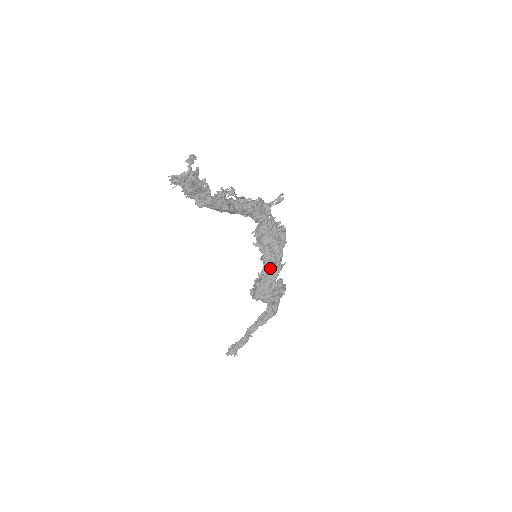
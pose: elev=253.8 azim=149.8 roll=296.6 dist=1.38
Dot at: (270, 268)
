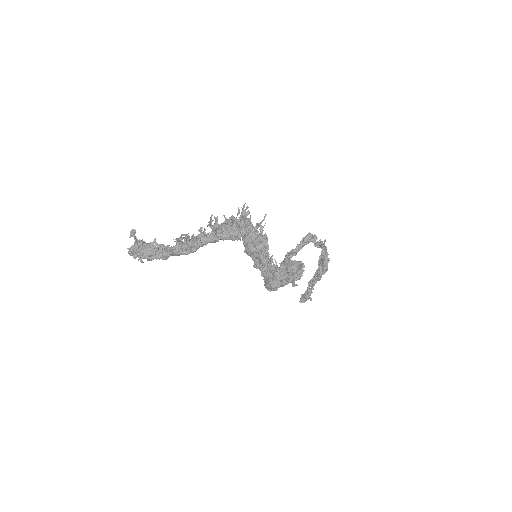
Dot at: occluded
